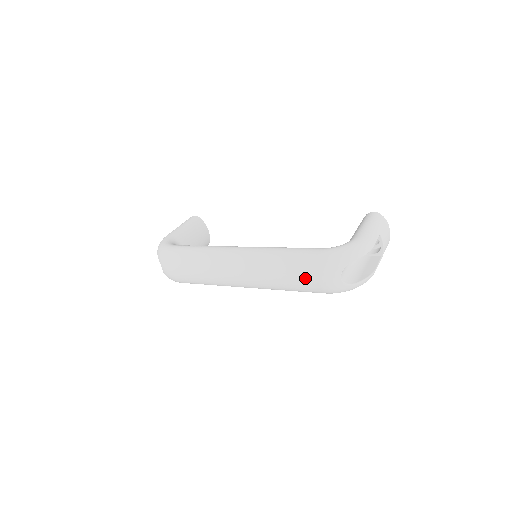
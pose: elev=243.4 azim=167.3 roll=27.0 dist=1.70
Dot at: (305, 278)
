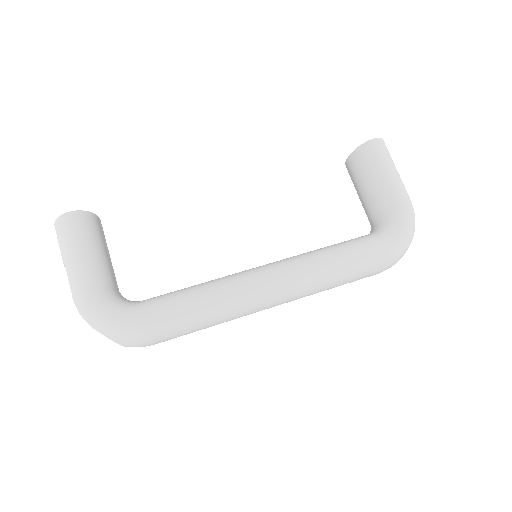
Dot at: occluded
